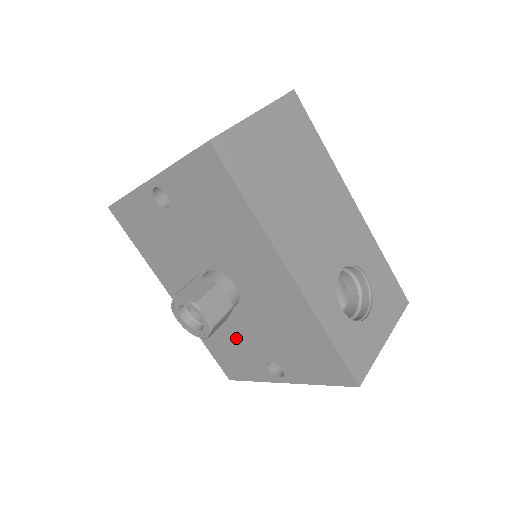
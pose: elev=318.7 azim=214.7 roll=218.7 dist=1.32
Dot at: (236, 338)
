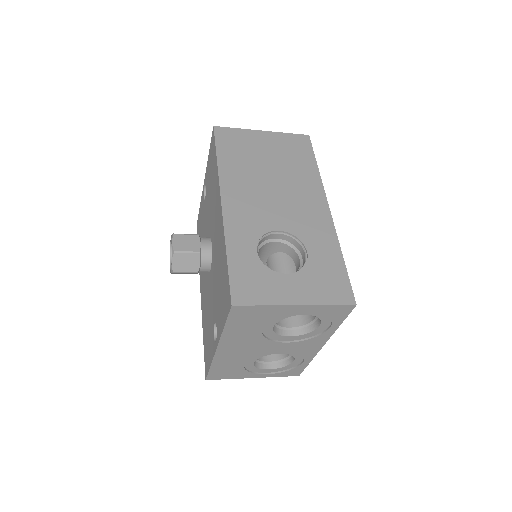
Dot at: (209, 310)
